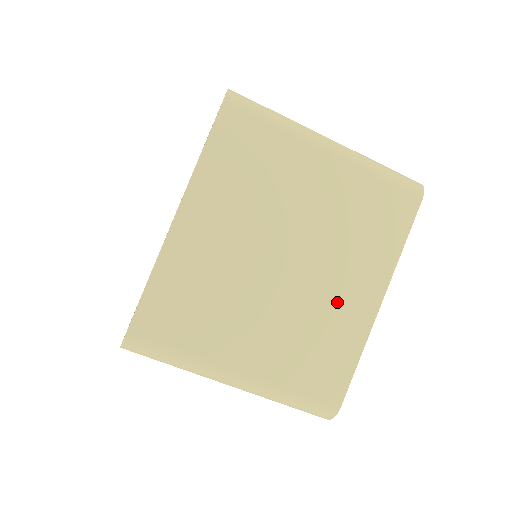
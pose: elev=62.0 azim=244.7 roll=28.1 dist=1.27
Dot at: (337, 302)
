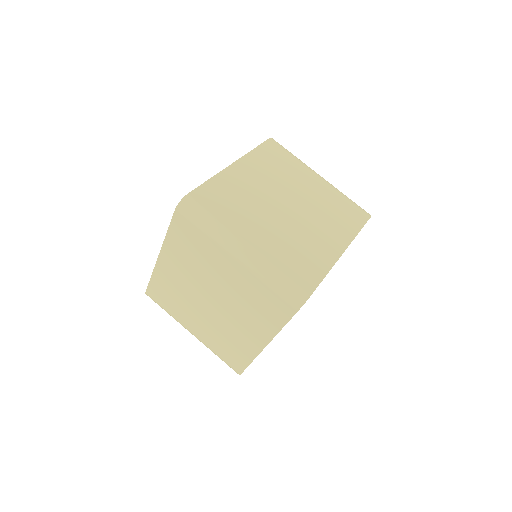
Dot at: (316, 239)
